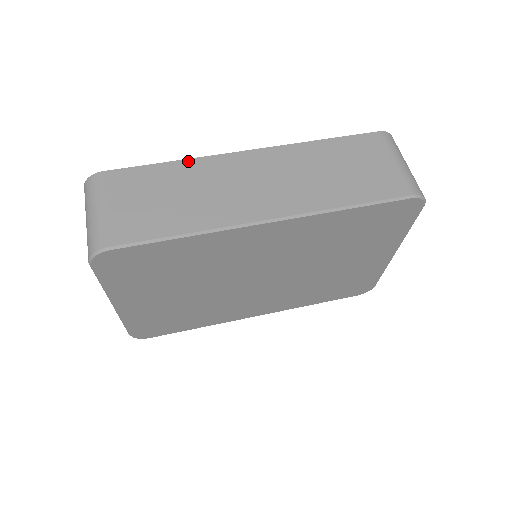
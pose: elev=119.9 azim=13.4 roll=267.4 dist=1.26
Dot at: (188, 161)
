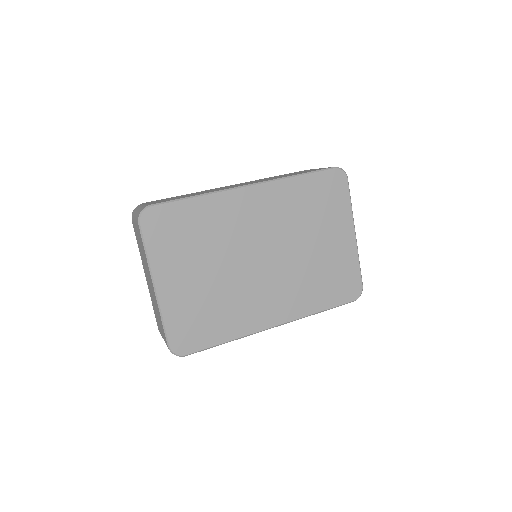
Dot at: occluded
